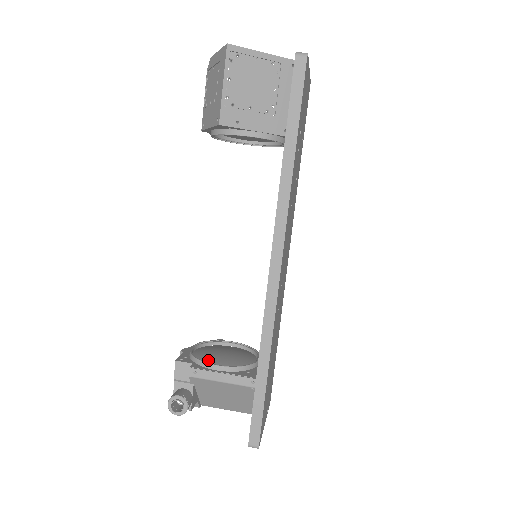
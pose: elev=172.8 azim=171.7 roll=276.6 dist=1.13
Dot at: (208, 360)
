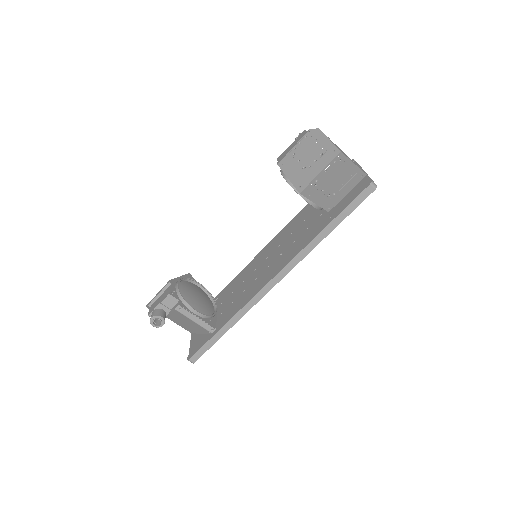
Dot at: (188, 301)
